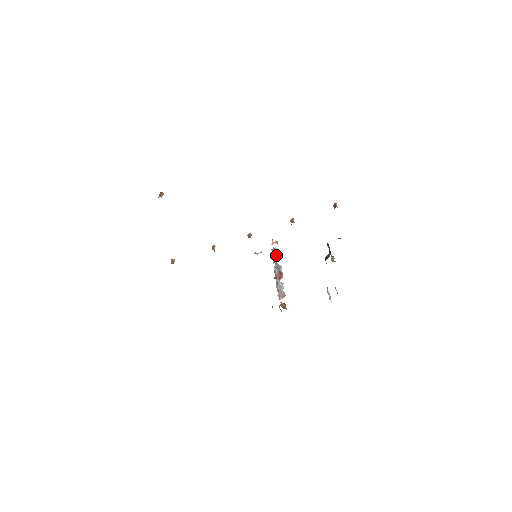
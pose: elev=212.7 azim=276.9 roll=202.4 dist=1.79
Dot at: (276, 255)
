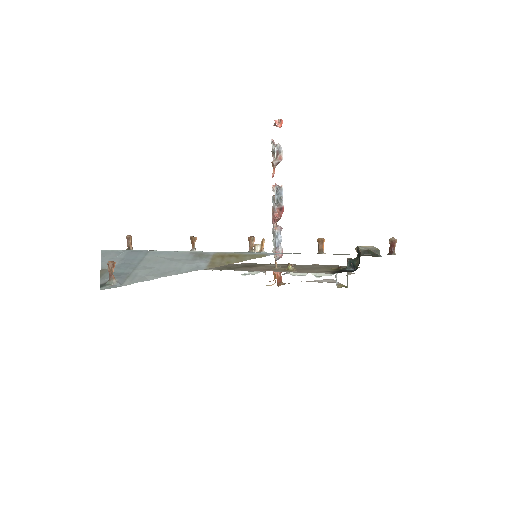
Dot at: (278, 163)
